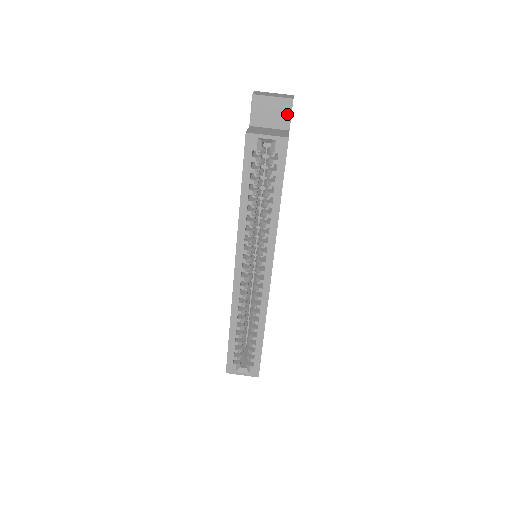
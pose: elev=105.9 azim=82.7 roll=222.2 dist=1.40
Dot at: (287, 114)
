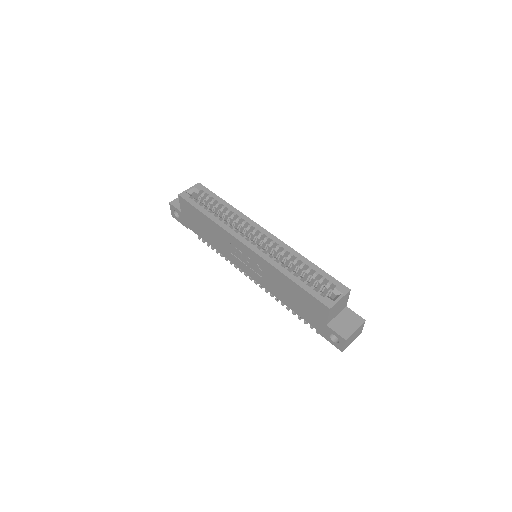
Dot at: occluded
